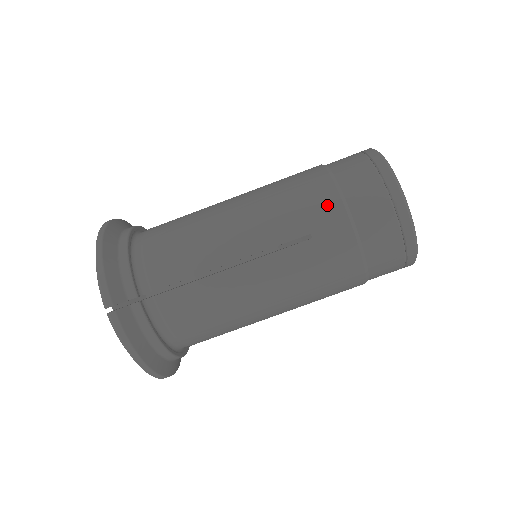
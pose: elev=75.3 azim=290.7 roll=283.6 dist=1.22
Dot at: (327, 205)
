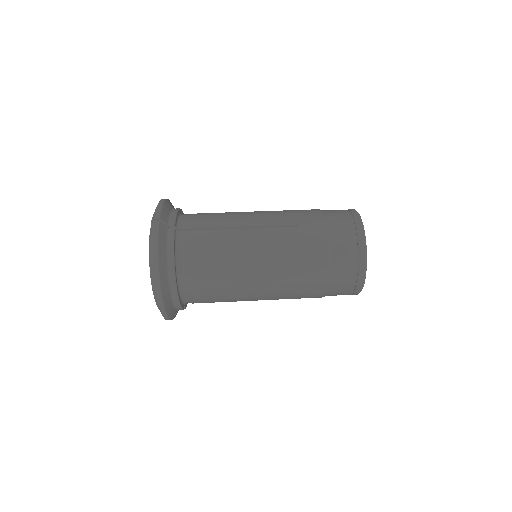
Dot at: (313, 215)
